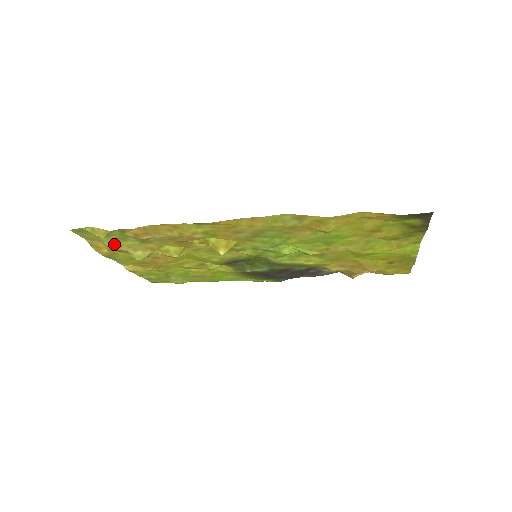
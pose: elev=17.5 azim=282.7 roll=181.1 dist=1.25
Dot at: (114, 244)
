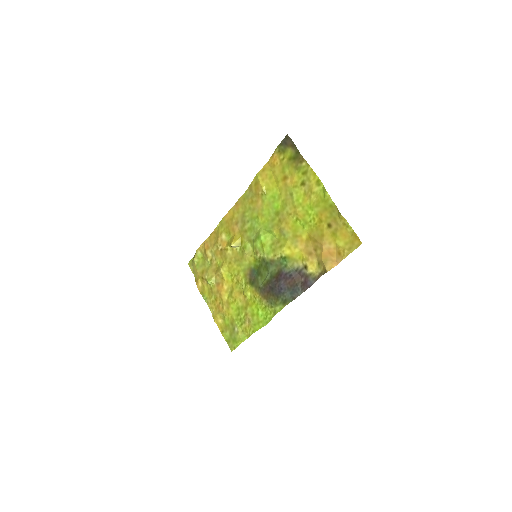
Dot at: (201, 272)
